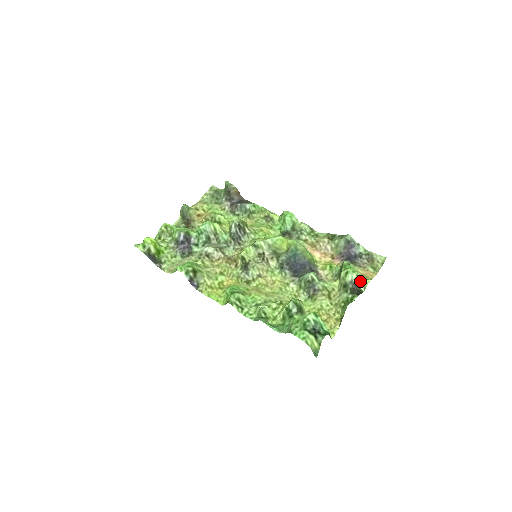
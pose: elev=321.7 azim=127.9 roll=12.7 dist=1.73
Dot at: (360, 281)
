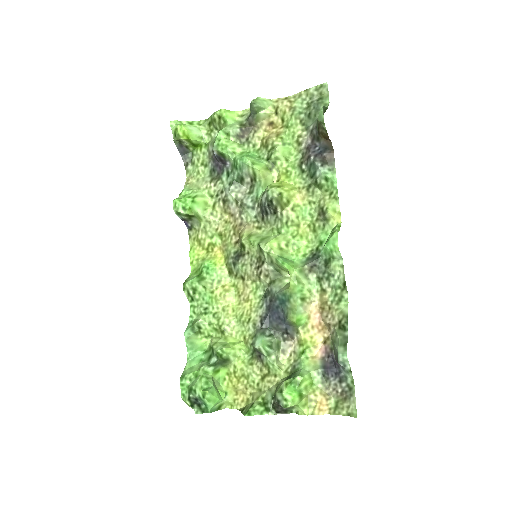
Dot at: (296, 405)
